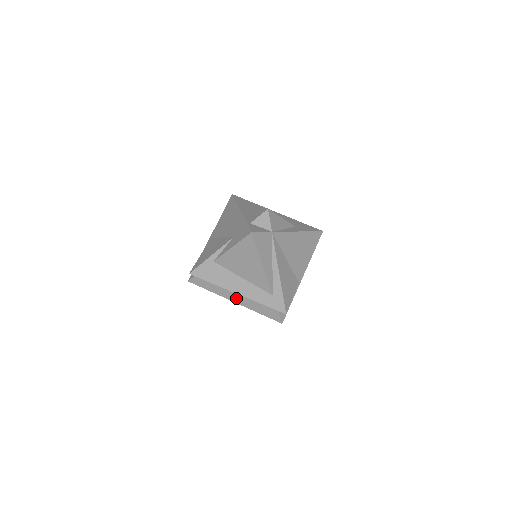
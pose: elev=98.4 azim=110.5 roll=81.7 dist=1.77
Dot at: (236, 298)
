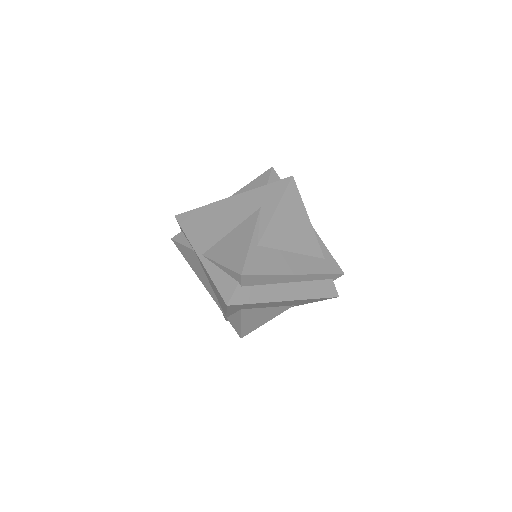
Dot at: (289, 292)
